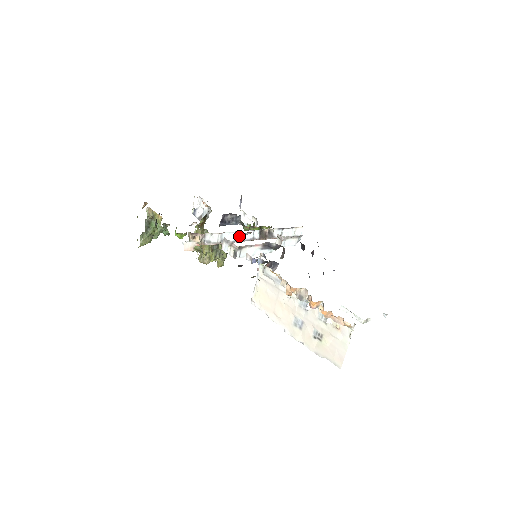
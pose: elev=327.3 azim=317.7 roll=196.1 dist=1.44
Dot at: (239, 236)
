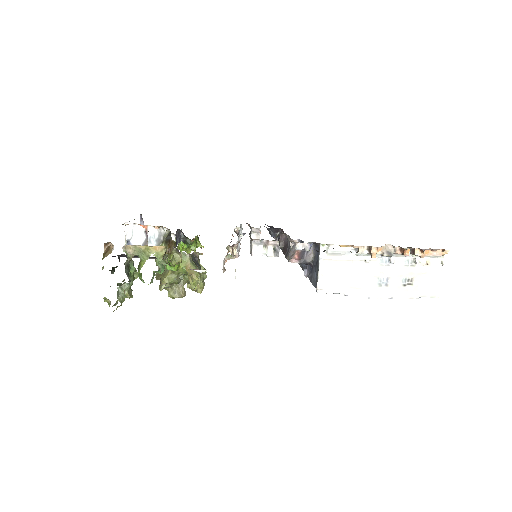
Dot at: (239, 240)
